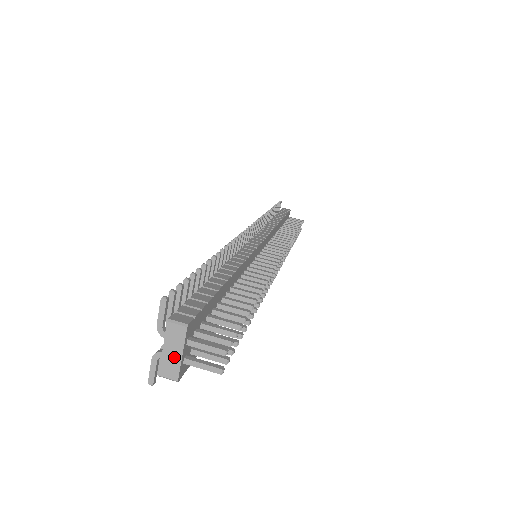
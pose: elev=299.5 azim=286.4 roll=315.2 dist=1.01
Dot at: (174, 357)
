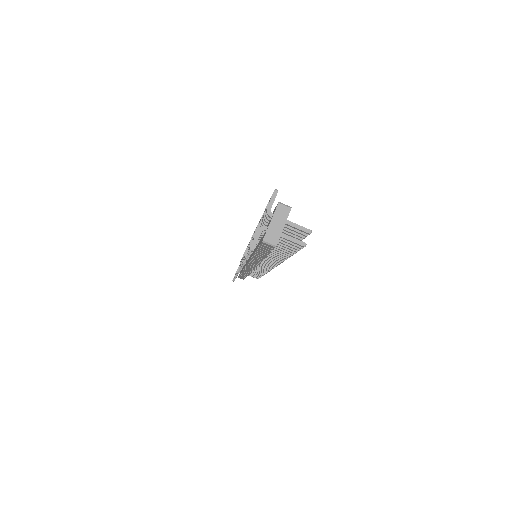
Dot at: (277, 228)
